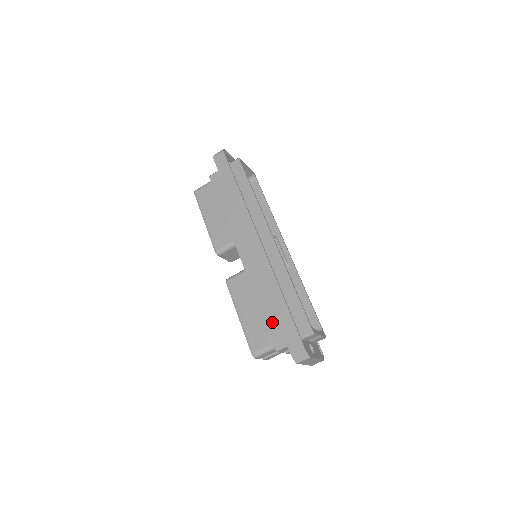
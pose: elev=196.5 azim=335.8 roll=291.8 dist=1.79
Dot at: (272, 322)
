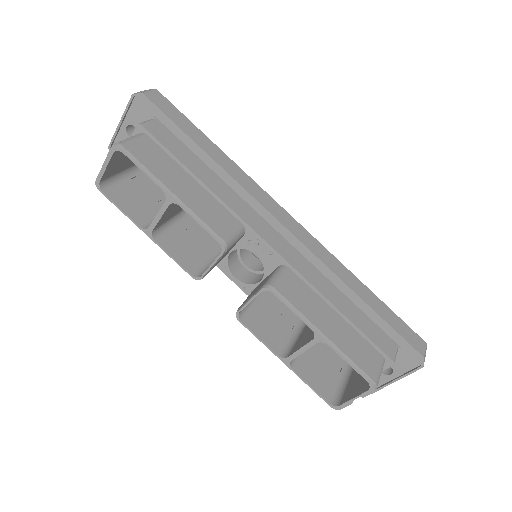
Dot at: (367, 326)
